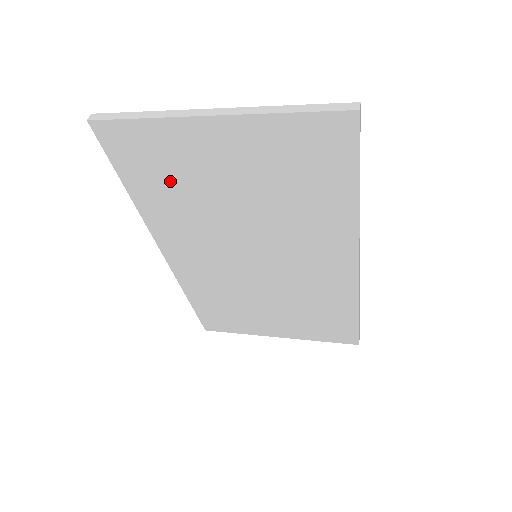
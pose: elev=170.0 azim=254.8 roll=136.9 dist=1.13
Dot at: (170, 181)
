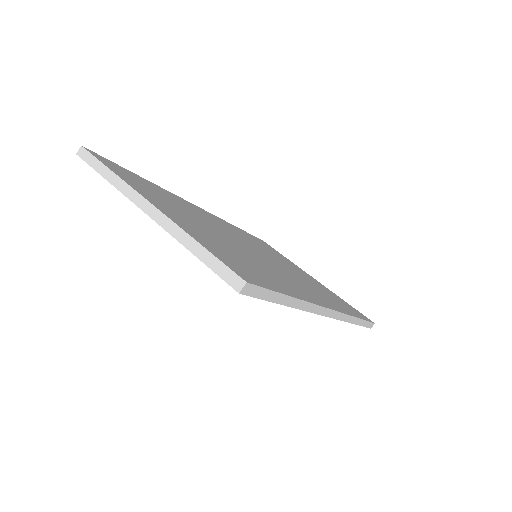
Dot at: occluded
